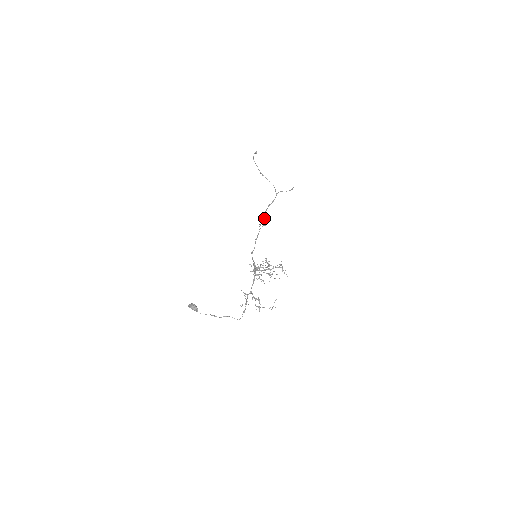
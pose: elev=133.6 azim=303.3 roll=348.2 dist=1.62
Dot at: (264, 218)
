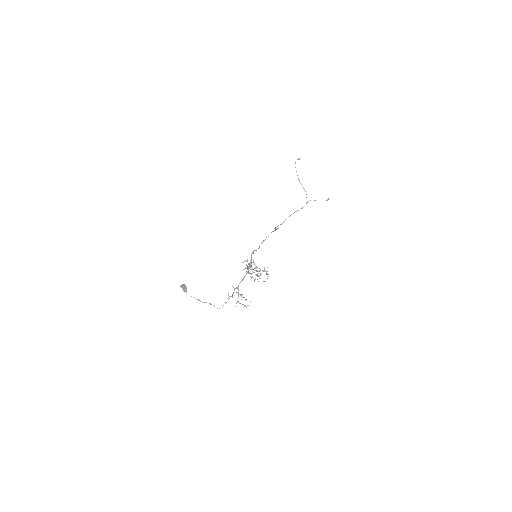
Dot at: occluded
